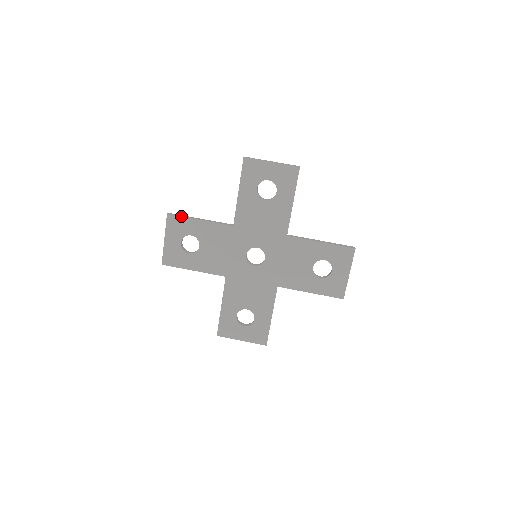
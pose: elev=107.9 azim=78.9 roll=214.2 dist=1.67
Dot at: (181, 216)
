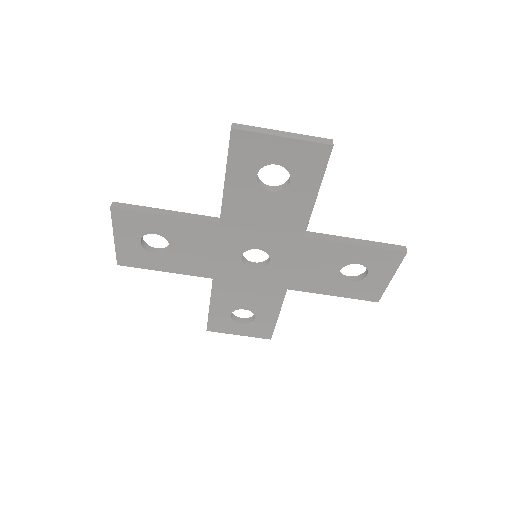
Dot at: (134, 210)
